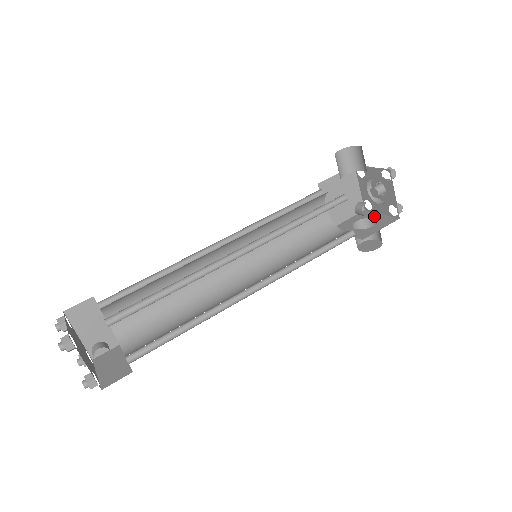
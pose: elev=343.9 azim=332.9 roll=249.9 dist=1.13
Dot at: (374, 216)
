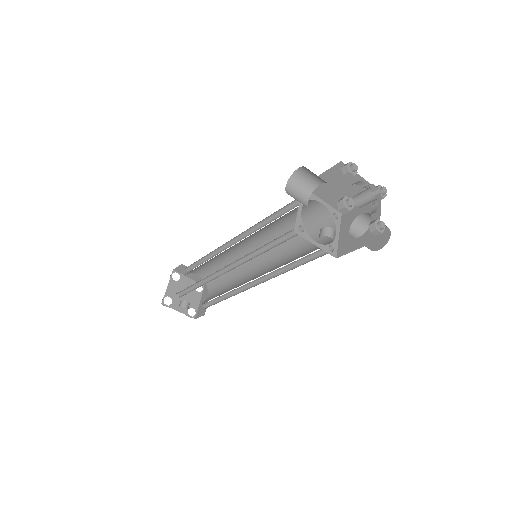
Dot at: (374, 215)
